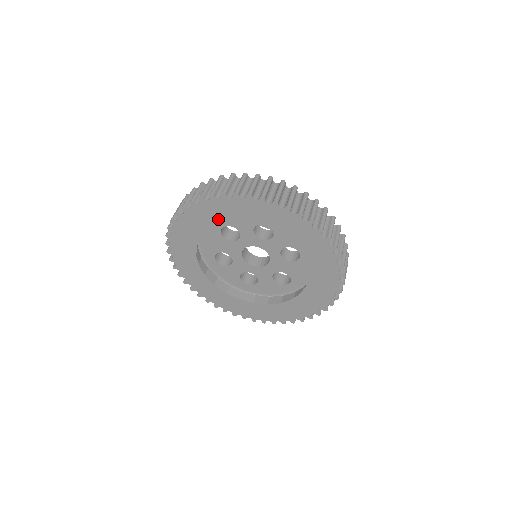
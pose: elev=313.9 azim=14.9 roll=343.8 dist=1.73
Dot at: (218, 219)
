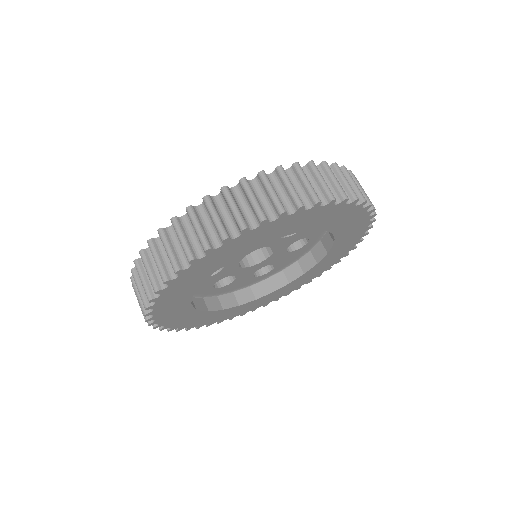
Dot at: (280, 233)
